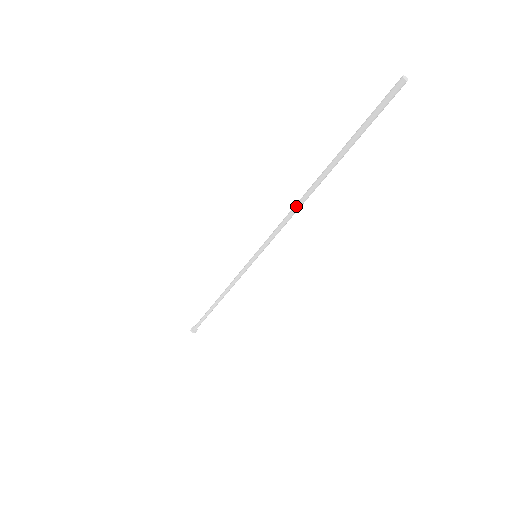
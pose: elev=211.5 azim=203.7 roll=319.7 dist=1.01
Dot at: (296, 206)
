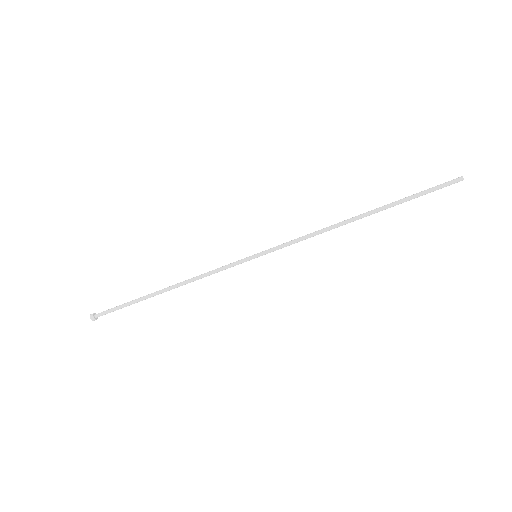
Dot at: (332, 226)
